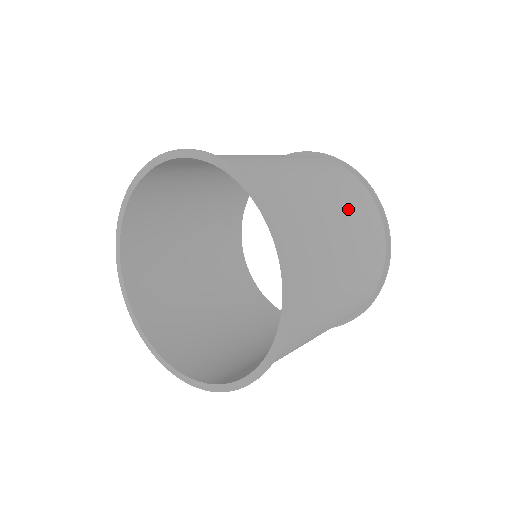
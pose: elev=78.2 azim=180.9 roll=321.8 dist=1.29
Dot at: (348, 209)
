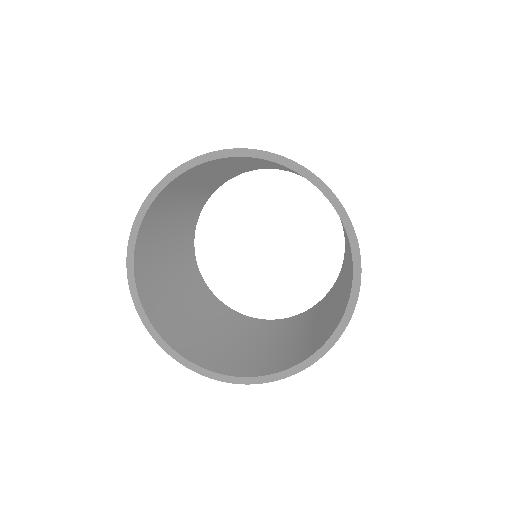
Dot at: occluded
